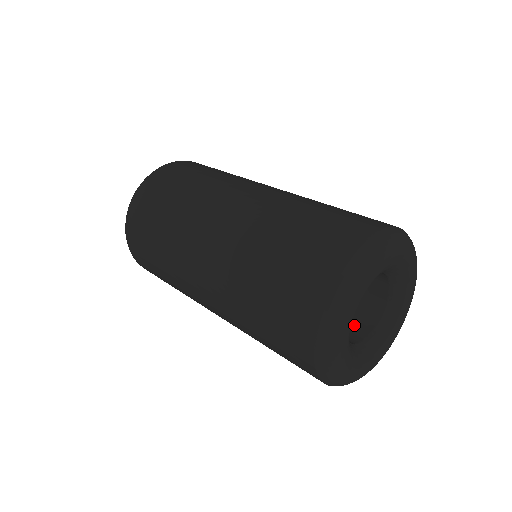
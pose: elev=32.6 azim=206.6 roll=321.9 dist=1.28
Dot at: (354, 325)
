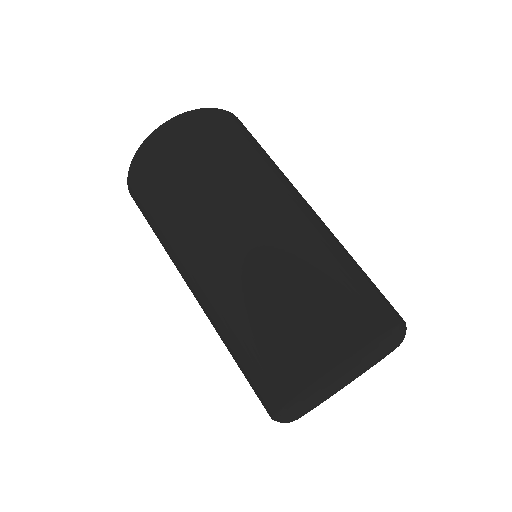
Dot at: occluded
